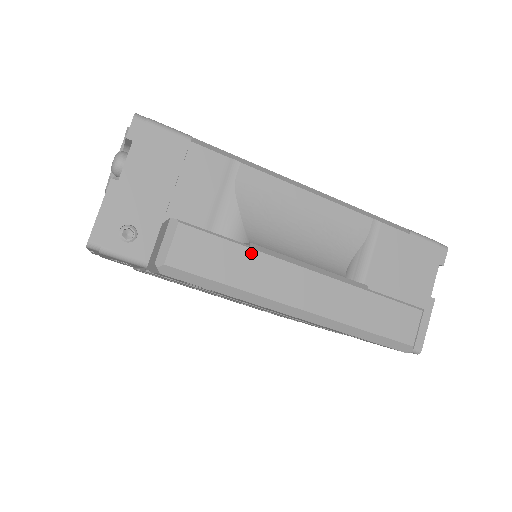
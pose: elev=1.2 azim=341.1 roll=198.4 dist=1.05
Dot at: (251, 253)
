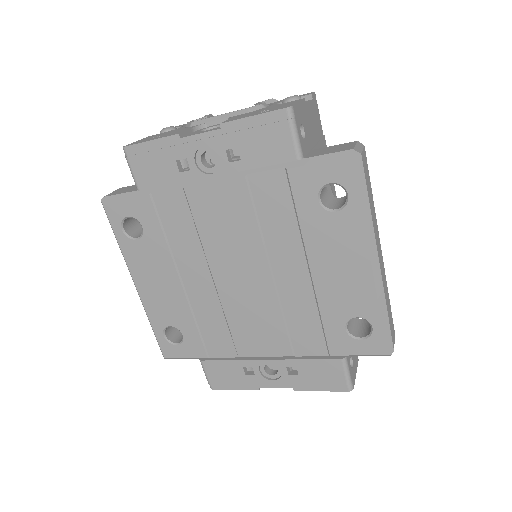
Dot at: (373, 203)
